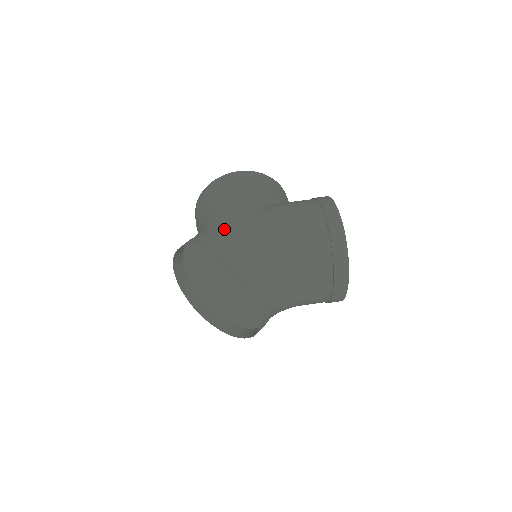
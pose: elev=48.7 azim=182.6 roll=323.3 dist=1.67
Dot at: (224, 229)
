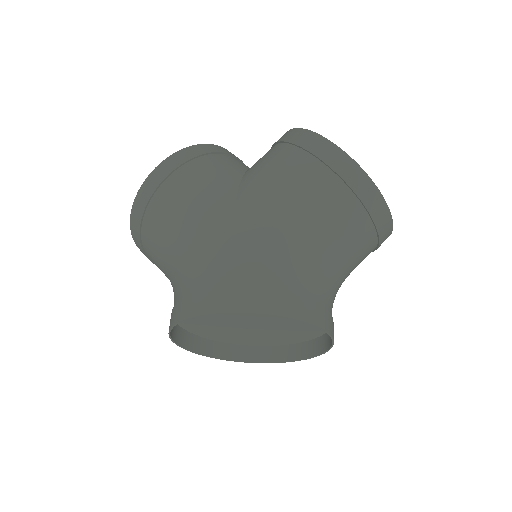
Dot at: (215, 265)
